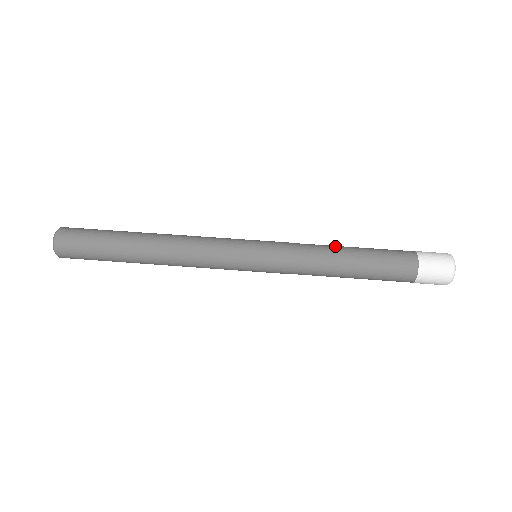
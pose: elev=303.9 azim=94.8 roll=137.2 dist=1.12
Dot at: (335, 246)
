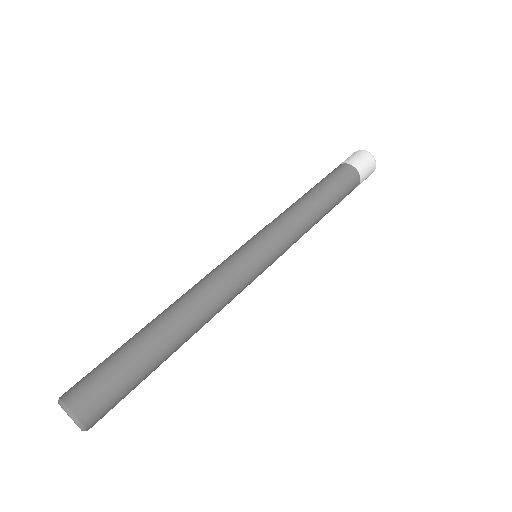
Dot at: (298, 200)
